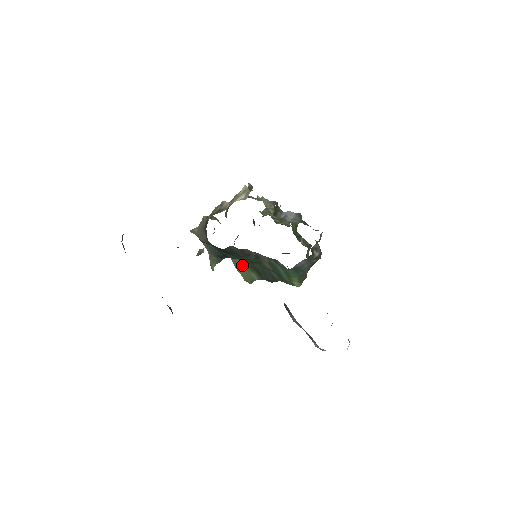
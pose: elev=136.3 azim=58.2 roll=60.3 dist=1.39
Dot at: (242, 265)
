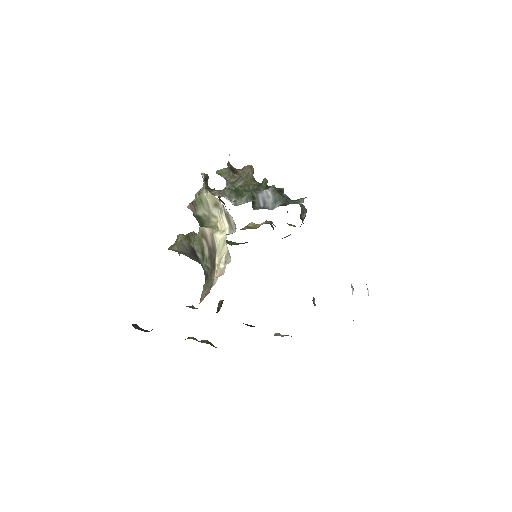
Dot at: (227, 240)
